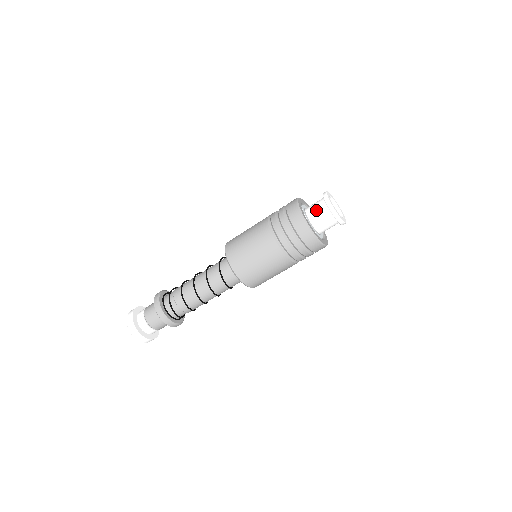
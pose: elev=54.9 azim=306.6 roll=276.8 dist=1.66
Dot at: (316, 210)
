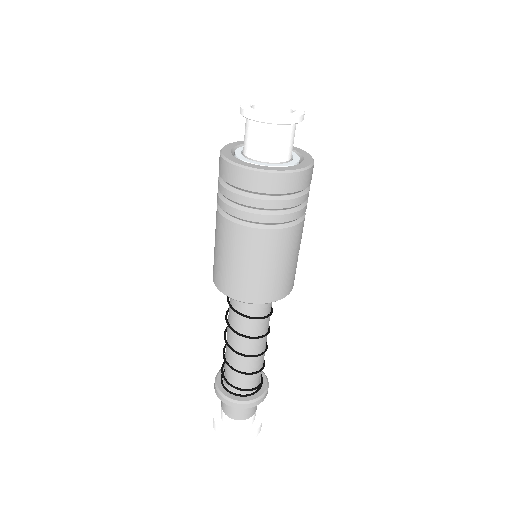
Dot at: (246, 138)
